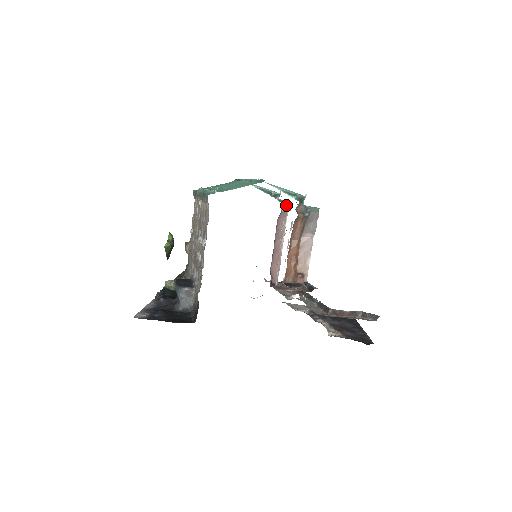
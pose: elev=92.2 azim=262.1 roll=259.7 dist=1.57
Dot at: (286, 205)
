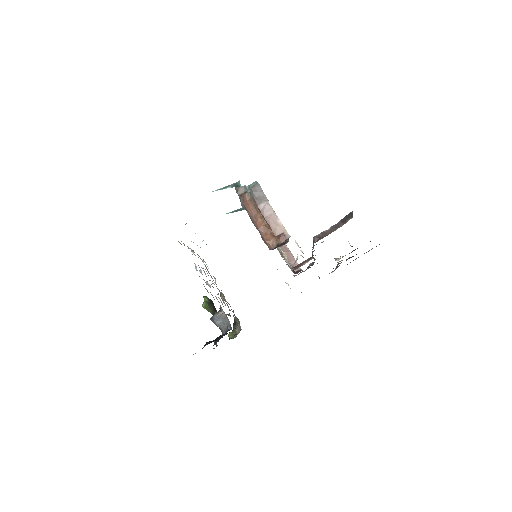
Dot at: occluded
